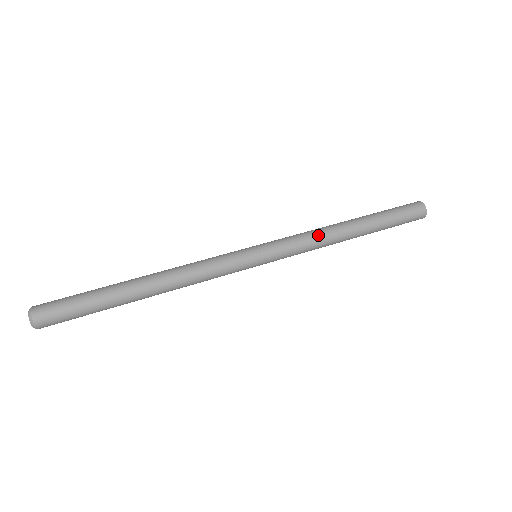
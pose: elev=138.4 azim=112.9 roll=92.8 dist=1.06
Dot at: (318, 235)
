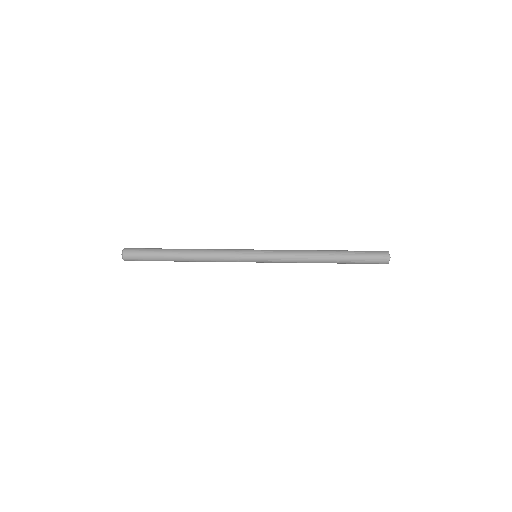
Dot at: (299, 252)
